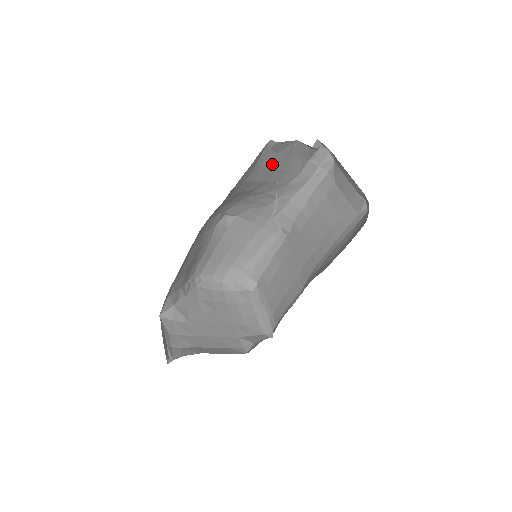
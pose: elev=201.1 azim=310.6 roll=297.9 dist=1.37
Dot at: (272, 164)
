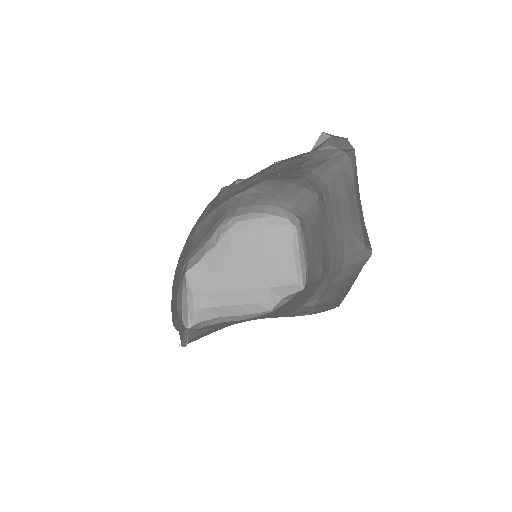
Dot at: (251, 182)
